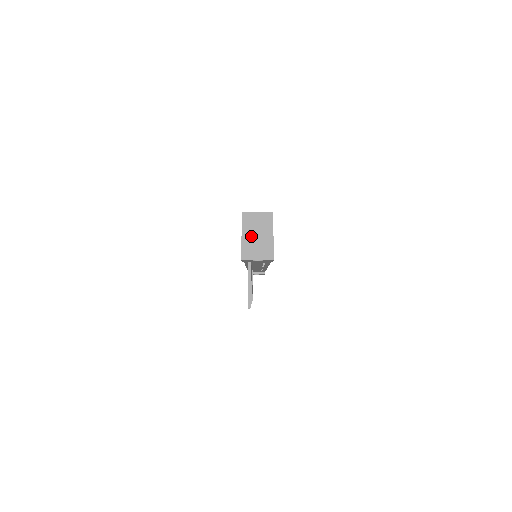
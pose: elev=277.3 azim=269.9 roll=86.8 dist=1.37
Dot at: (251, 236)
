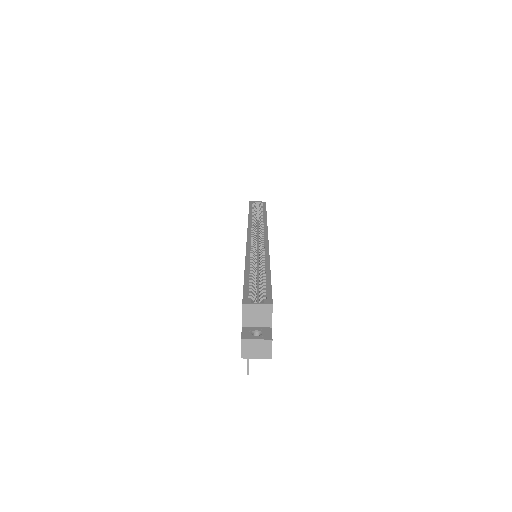
Dot at: (250, 339)
